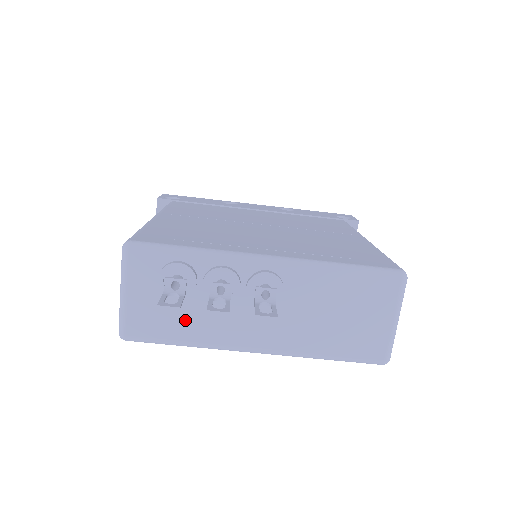
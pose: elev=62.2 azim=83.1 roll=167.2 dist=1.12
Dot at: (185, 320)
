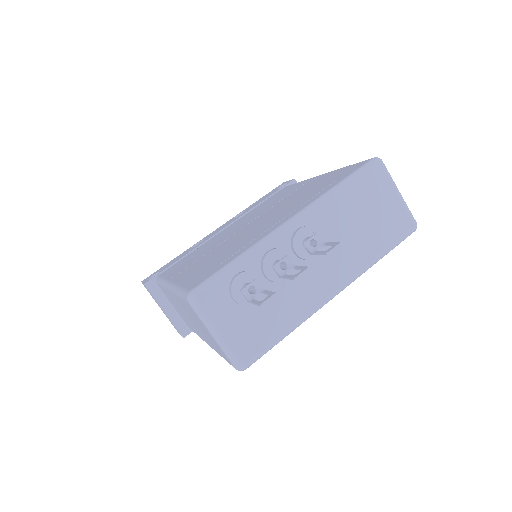
Dot at: (274, 314)
